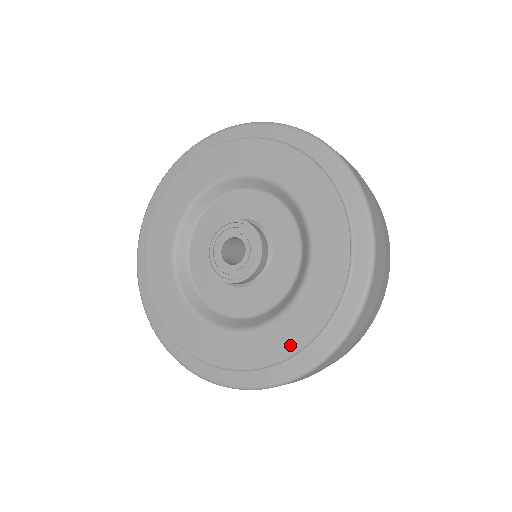
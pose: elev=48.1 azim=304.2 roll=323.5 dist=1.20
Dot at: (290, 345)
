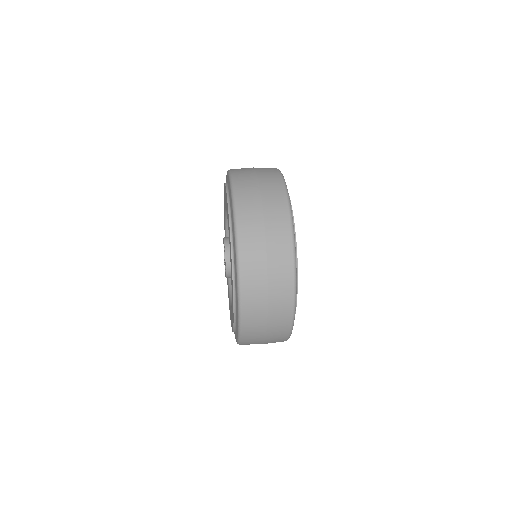
Dot at: occluded
